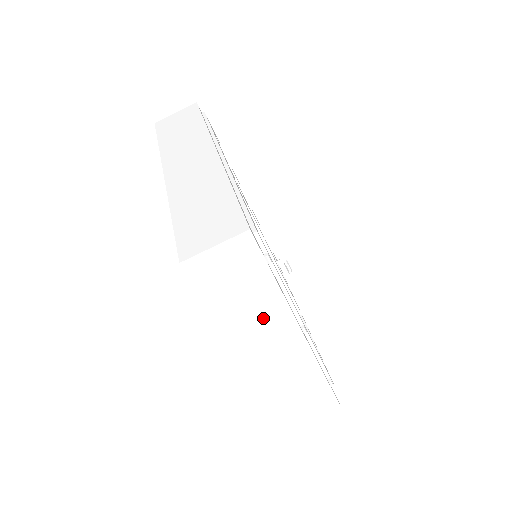
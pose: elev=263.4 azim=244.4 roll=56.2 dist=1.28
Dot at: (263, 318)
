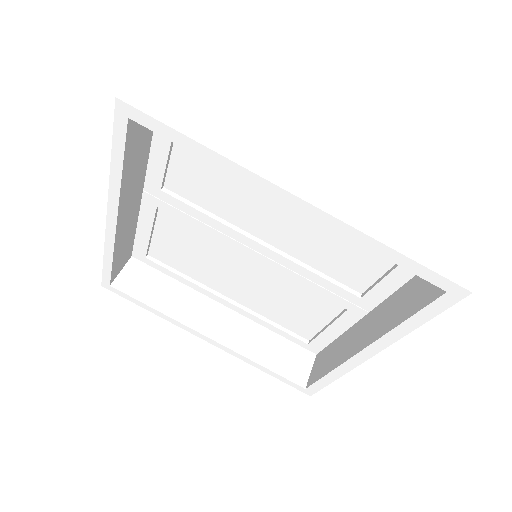
Dot at: (250, 136)
